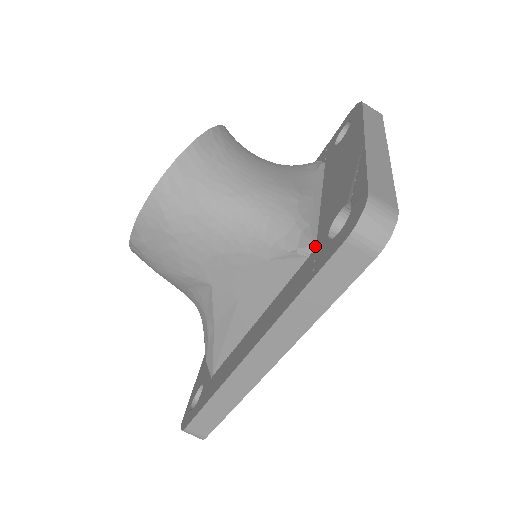
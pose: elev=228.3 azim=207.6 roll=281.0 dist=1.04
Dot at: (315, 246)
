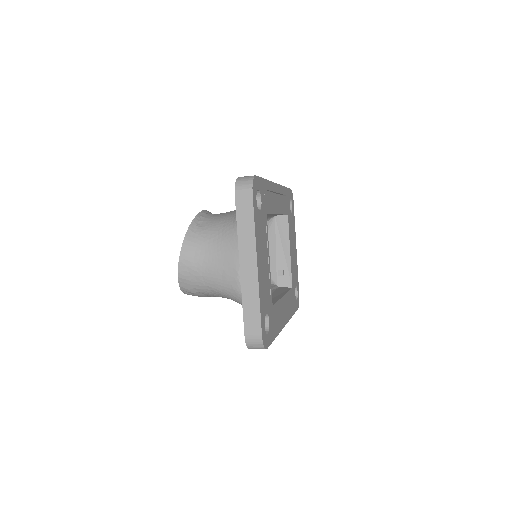
Dot at: occluded
